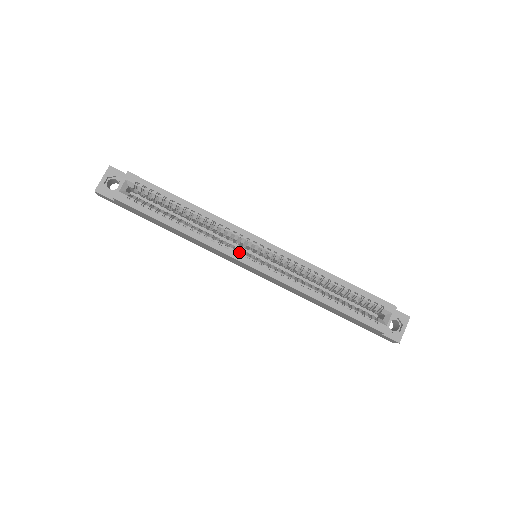
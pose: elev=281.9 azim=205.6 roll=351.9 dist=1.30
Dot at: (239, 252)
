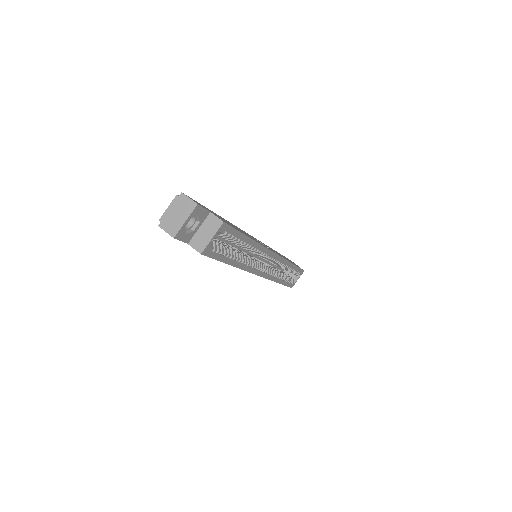
Dot at: (258, 267)
